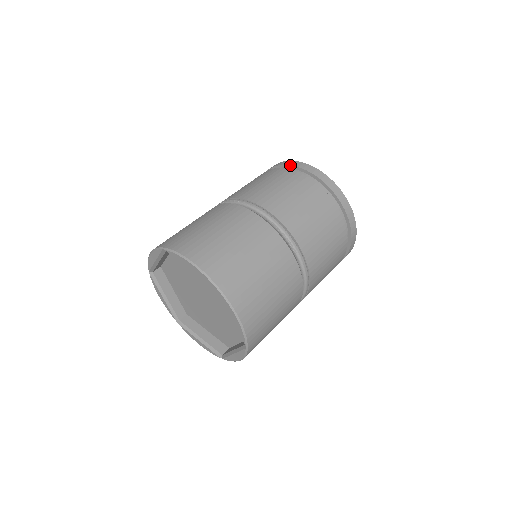
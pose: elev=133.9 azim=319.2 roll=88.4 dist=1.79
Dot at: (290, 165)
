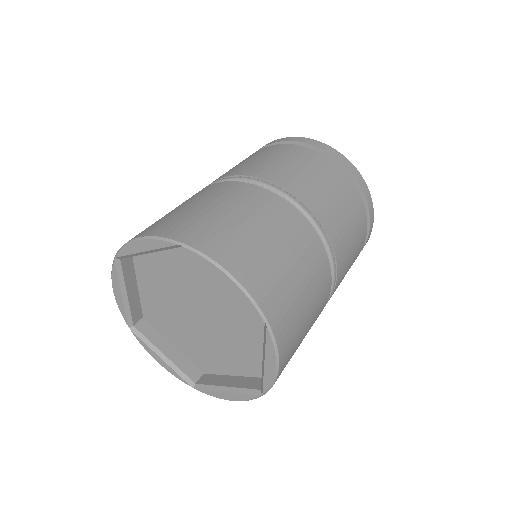
Dot at: occluded
